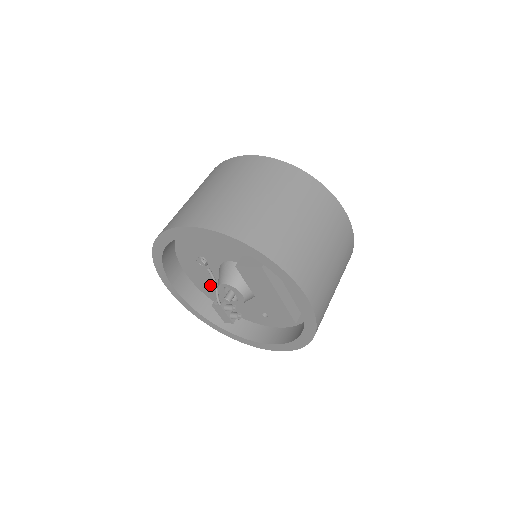
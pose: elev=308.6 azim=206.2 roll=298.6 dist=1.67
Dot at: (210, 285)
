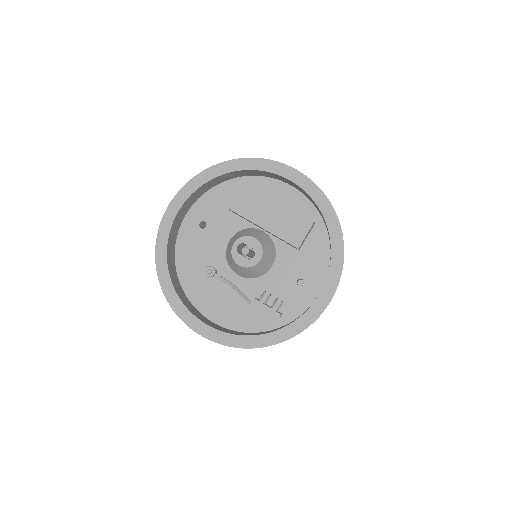
Dot at: (235, 305)
